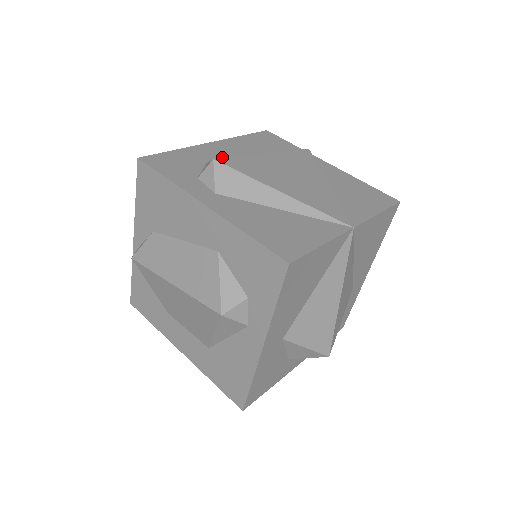
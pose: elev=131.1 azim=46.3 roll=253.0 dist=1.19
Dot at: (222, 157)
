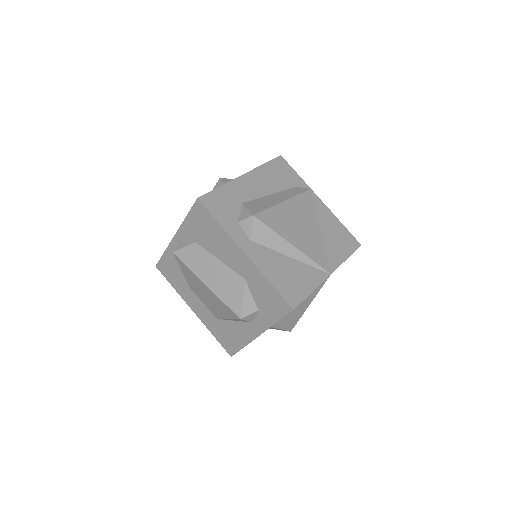
Dot at: (252, 195)
